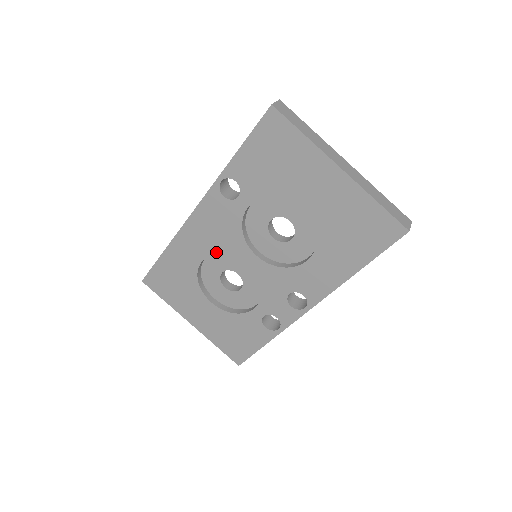
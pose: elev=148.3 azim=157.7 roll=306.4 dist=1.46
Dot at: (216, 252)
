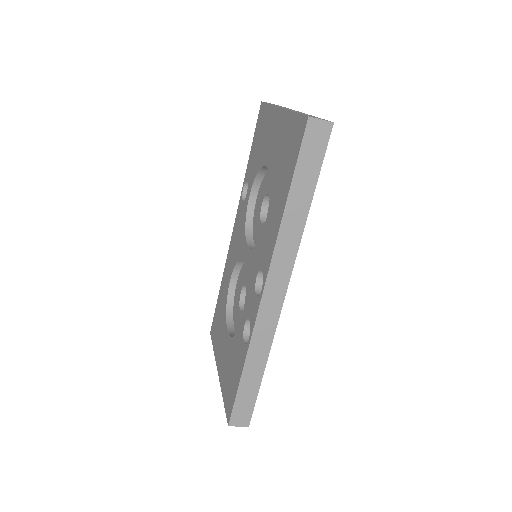
Dot at: (235, 263)
